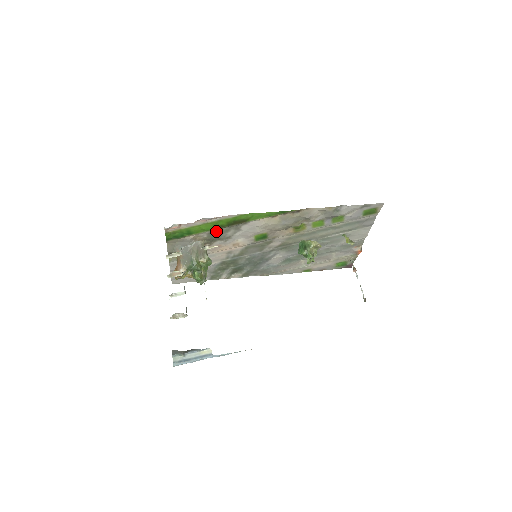
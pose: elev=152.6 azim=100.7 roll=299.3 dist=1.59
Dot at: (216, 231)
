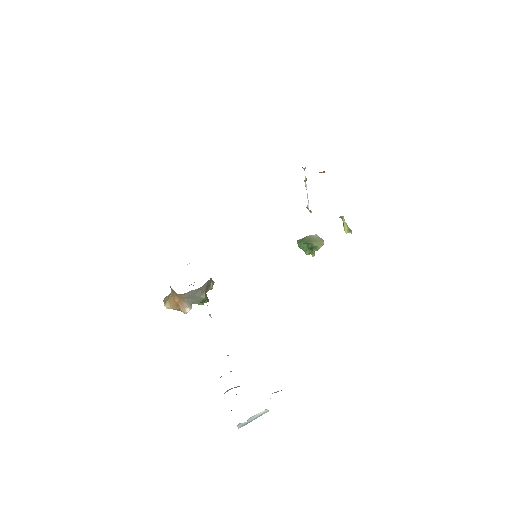
Dot at: occluded
